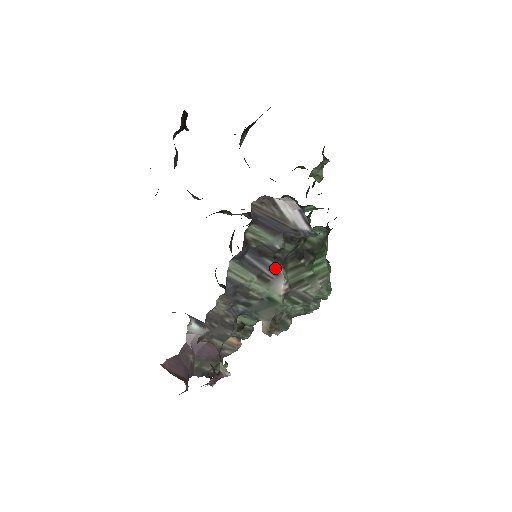
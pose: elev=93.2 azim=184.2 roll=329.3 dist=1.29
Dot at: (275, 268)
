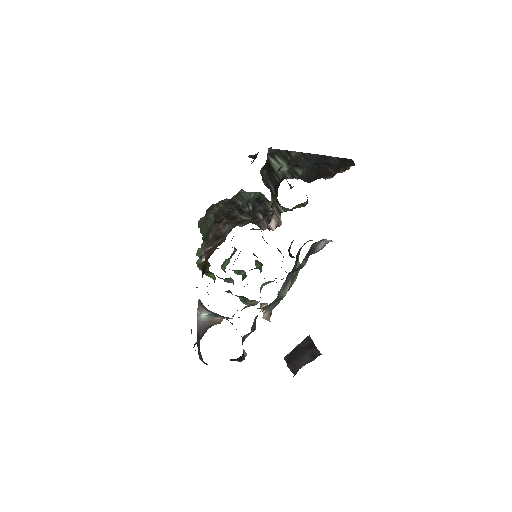
Dot at: occluded
